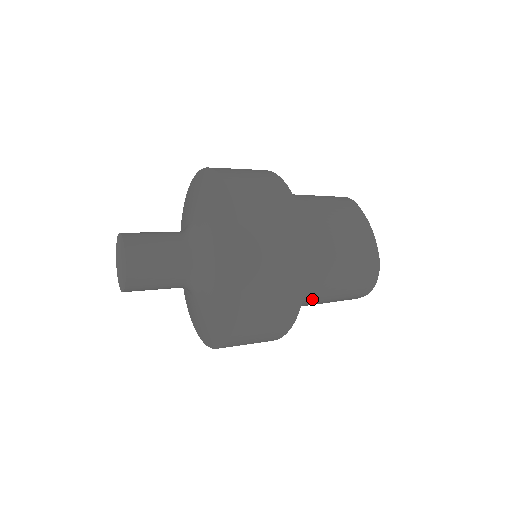
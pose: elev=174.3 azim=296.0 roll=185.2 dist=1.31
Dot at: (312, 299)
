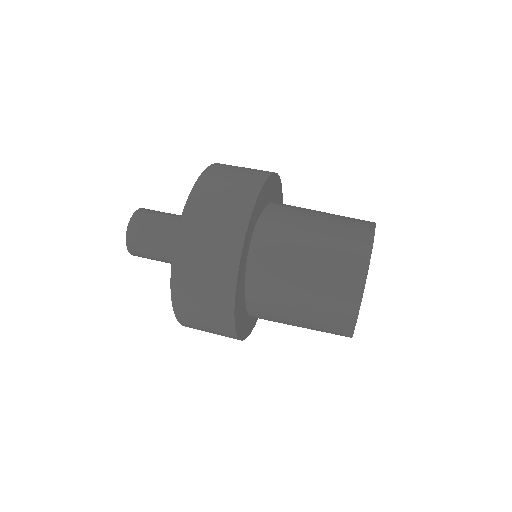
Dot at: occluded
